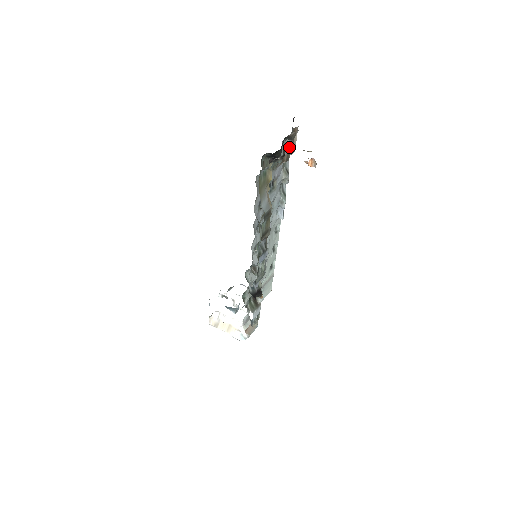
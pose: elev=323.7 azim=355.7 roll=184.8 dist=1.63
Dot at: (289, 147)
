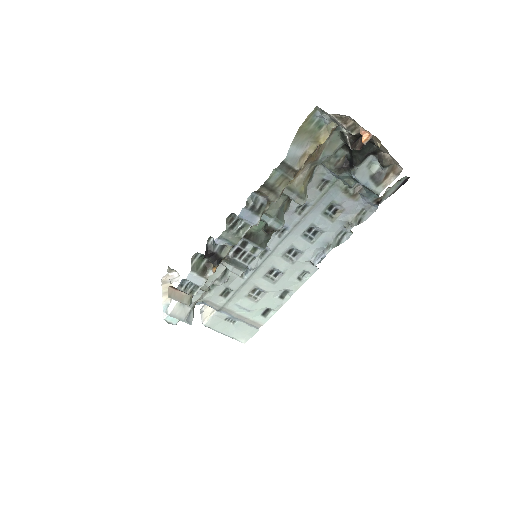
Dot at: (375, 174)
